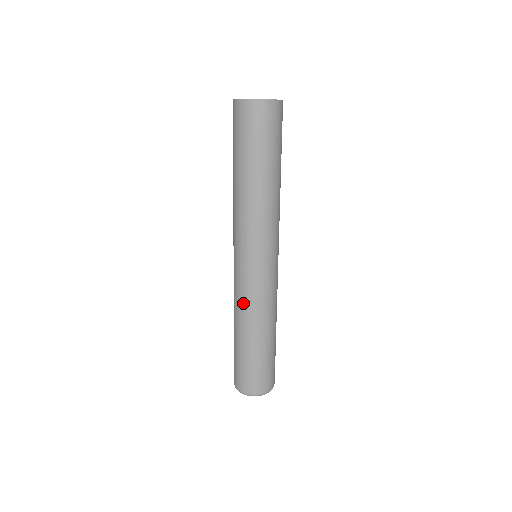
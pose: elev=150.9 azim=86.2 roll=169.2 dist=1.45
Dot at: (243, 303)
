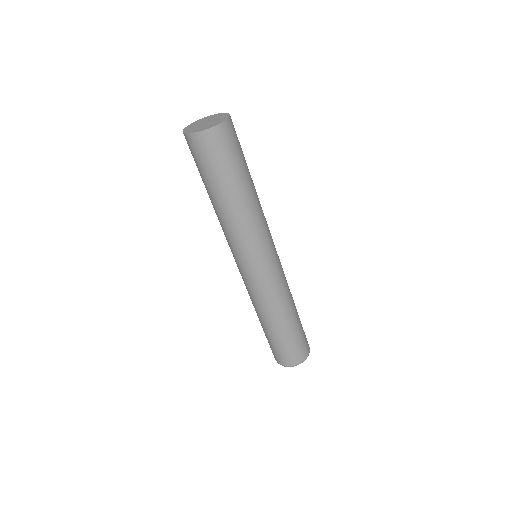
Dot at: occluded
